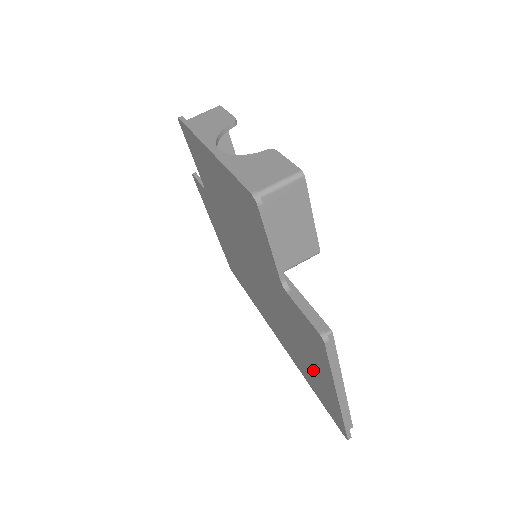
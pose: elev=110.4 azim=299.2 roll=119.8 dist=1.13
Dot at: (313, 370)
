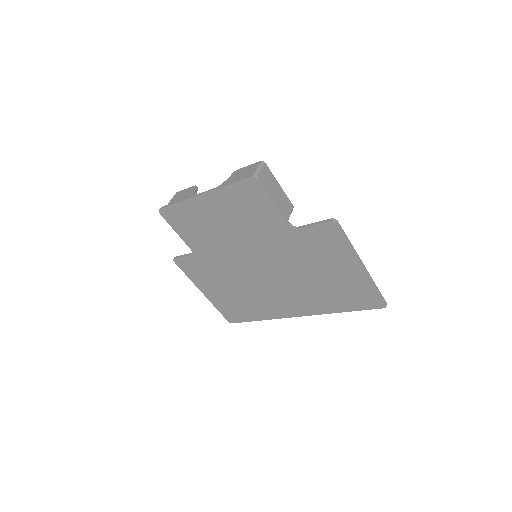
Dot at: (338, 280)
